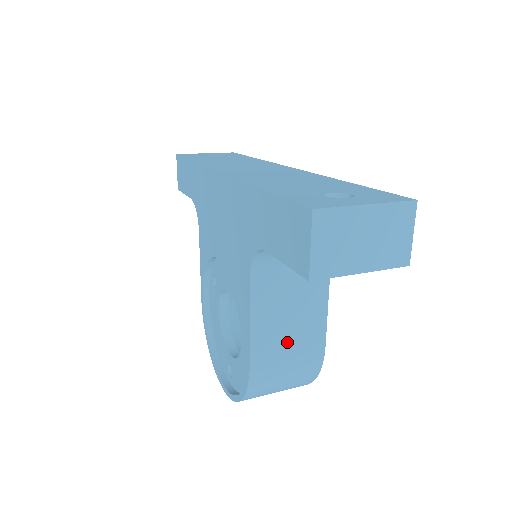
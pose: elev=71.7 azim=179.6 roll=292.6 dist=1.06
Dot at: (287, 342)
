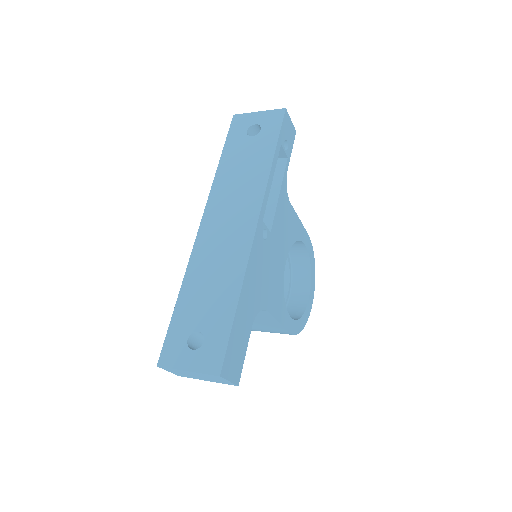
Dot at: (258, 326)
